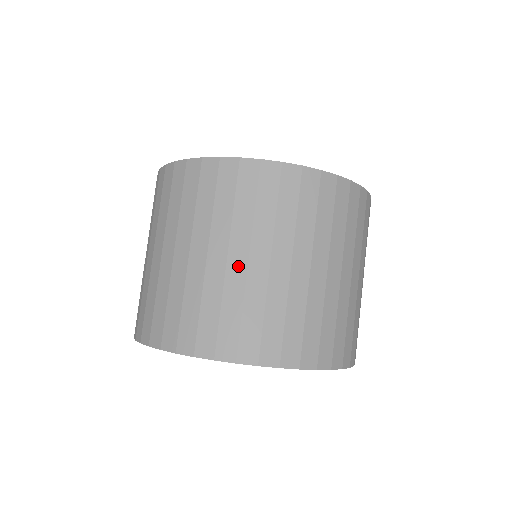
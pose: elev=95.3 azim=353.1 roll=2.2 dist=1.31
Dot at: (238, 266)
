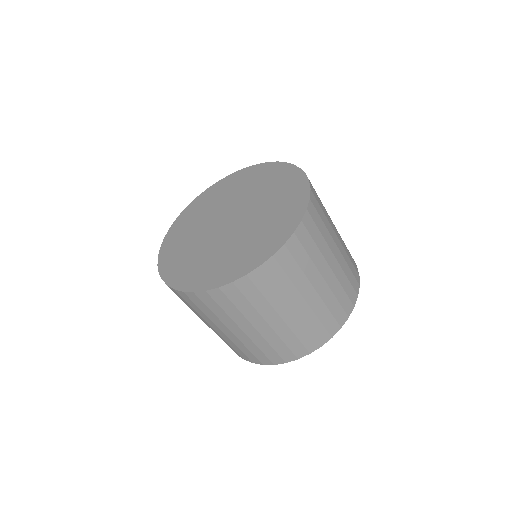
Dot at: (229, 334)
